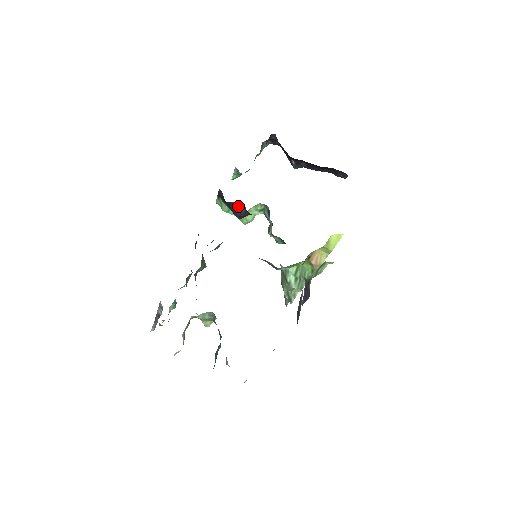
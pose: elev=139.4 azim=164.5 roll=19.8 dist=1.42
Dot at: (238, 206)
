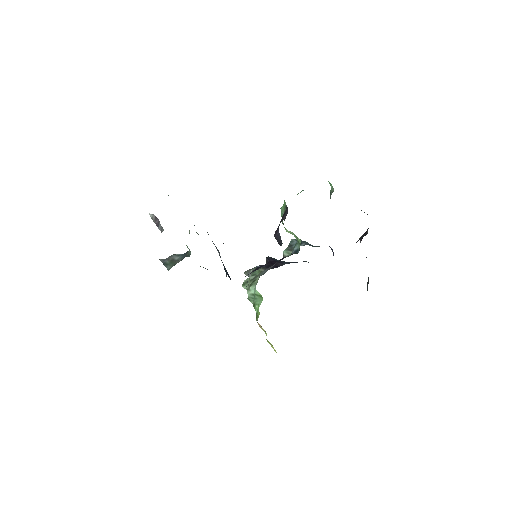
Dot at: (280, 237)
